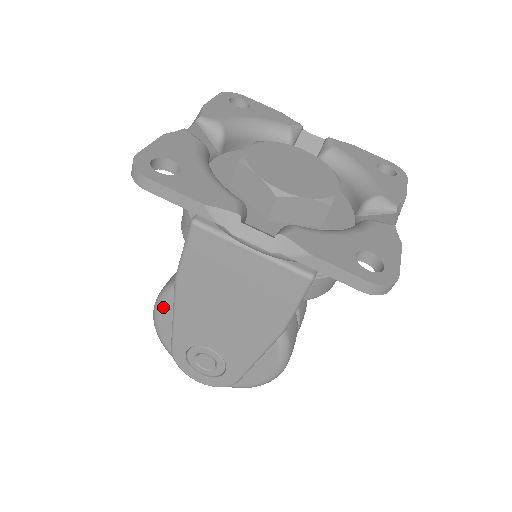
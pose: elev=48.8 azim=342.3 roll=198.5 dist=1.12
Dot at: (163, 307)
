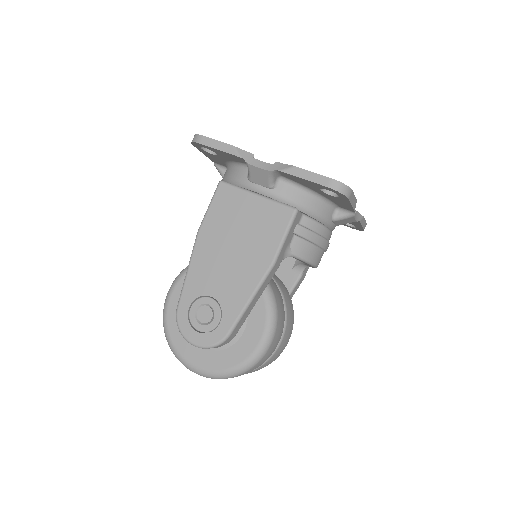
Dot at: (177, 284)
